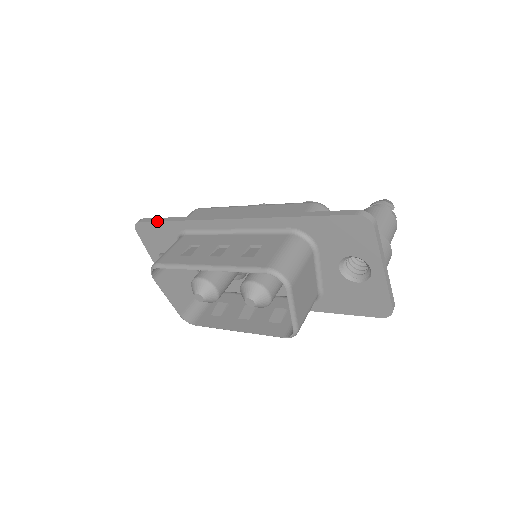
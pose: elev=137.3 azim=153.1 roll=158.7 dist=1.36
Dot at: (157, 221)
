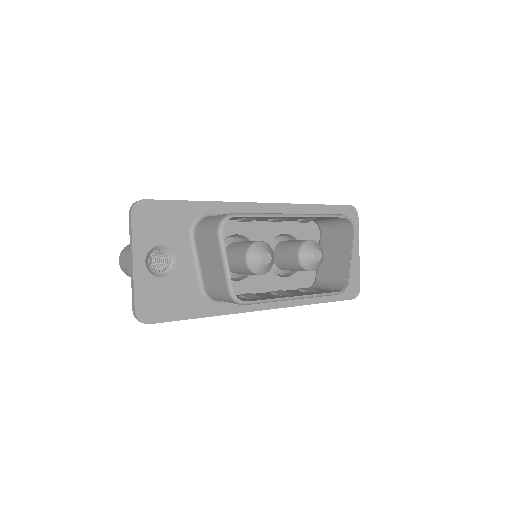
Dot at: (175, 200)
